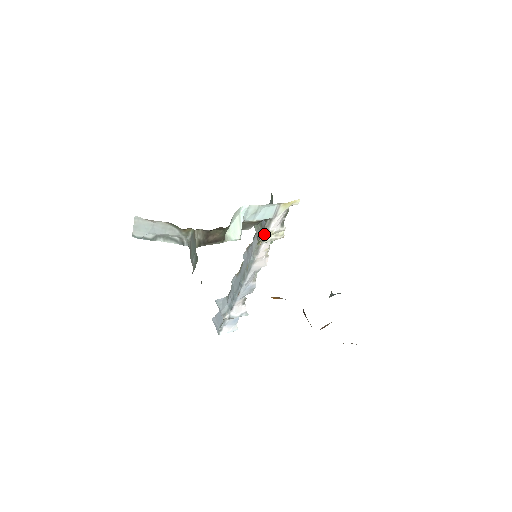
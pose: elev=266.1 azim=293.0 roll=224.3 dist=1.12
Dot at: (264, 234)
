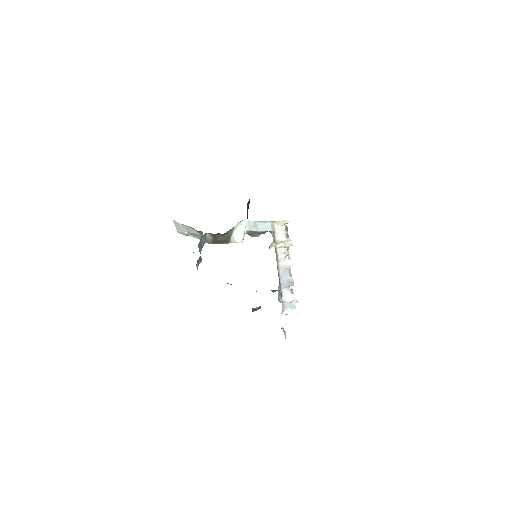
Dot at: (274, 241)
